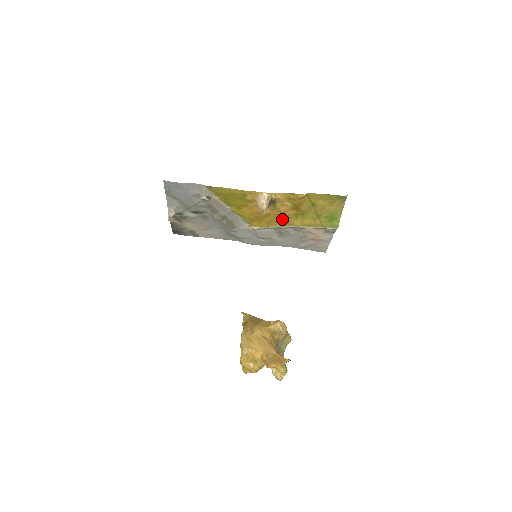
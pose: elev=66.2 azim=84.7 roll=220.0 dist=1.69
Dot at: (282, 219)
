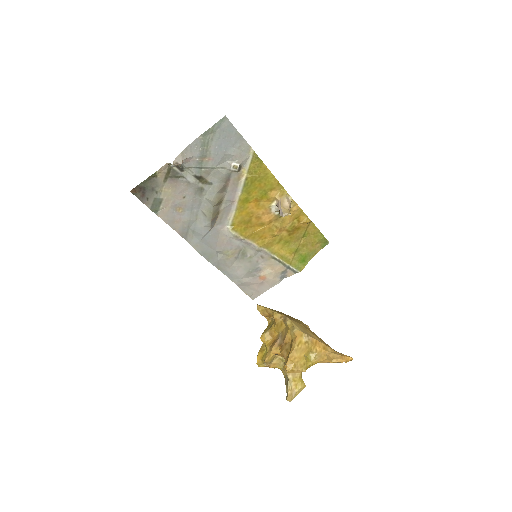
Dot at: (267, 237)
